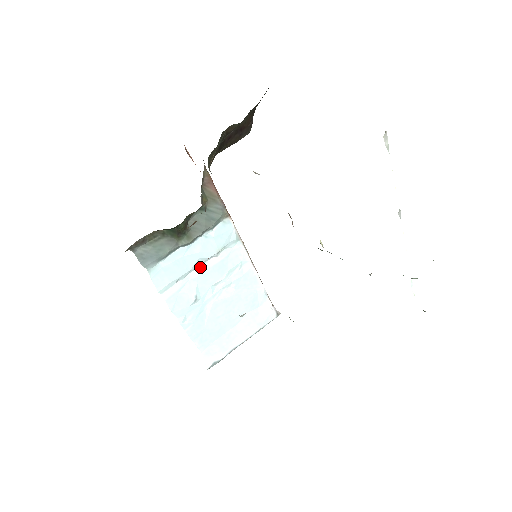
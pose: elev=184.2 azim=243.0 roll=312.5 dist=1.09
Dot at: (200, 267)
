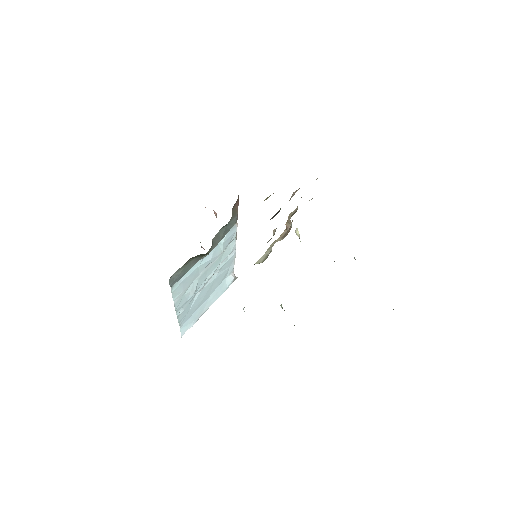
Dot at: occluded
